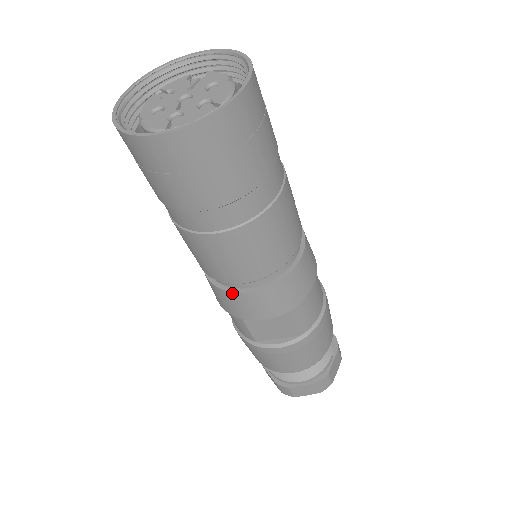
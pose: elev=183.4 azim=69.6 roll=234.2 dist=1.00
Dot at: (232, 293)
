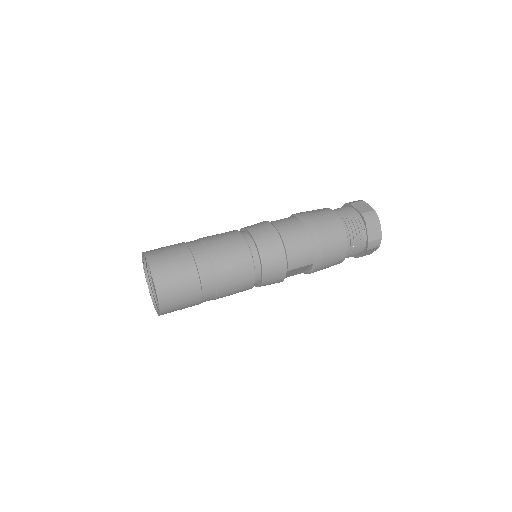
Dot at: occluded
